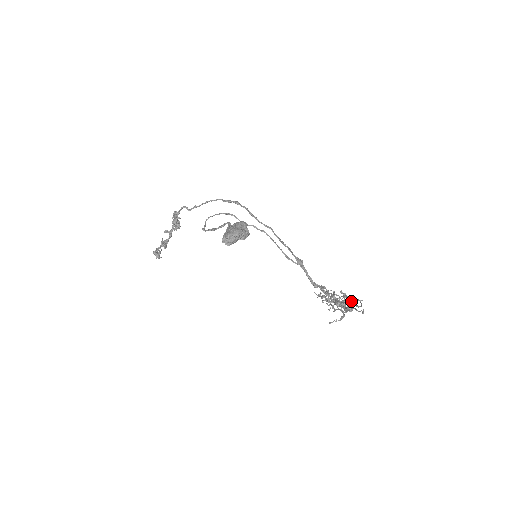
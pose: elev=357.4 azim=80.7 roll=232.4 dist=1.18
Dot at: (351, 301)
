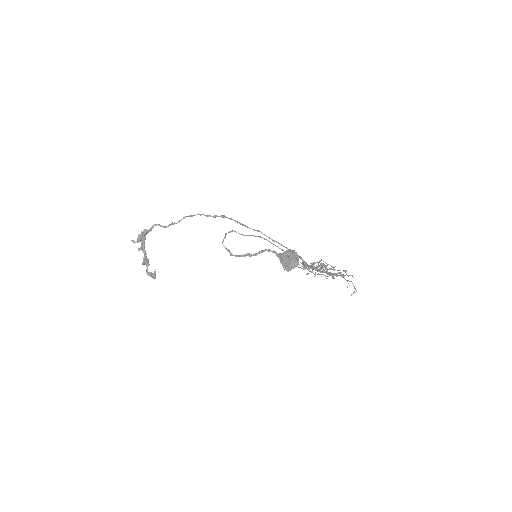
Dot at: occluded
